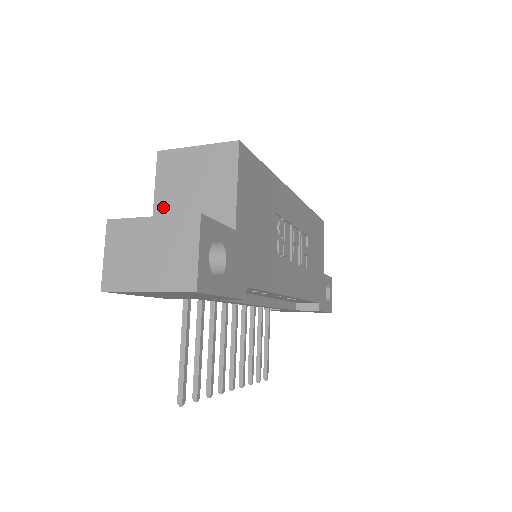
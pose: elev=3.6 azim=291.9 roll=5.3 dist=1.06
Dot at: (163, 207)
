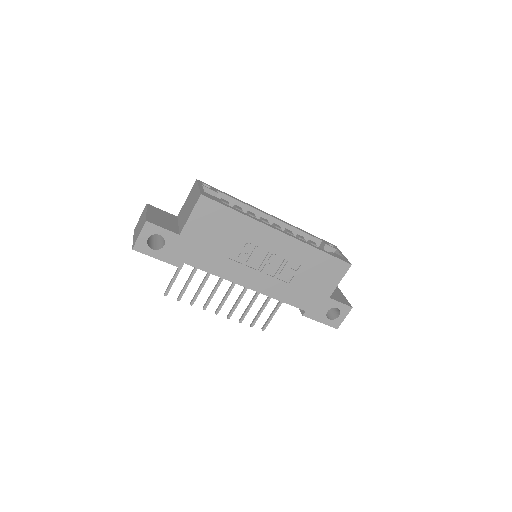
Dot at: (183, 207)
